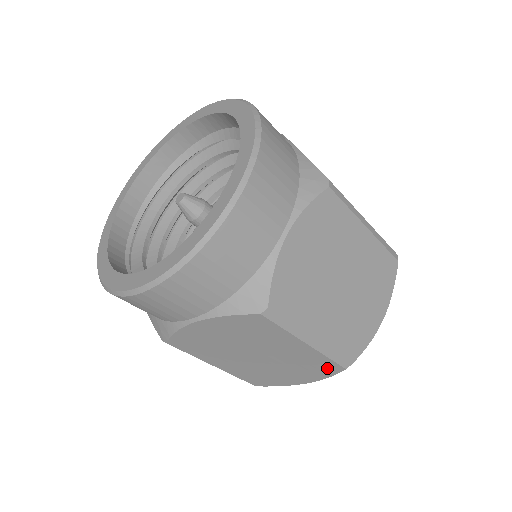
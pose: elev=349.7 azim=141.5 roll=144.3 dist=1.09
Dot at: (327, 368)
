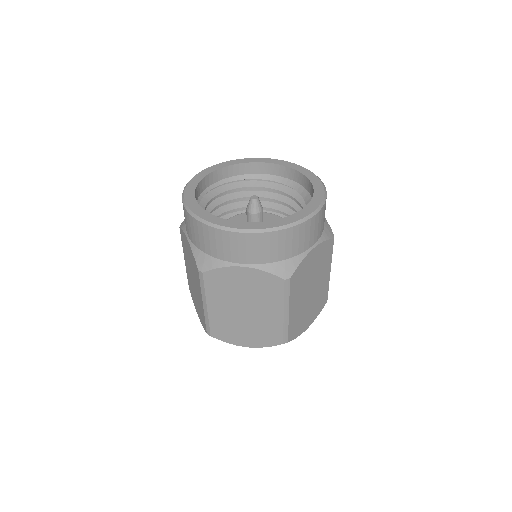
Dot at: (273, 338)
